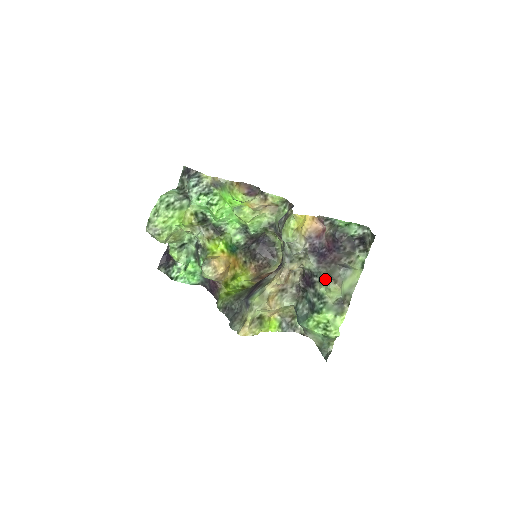
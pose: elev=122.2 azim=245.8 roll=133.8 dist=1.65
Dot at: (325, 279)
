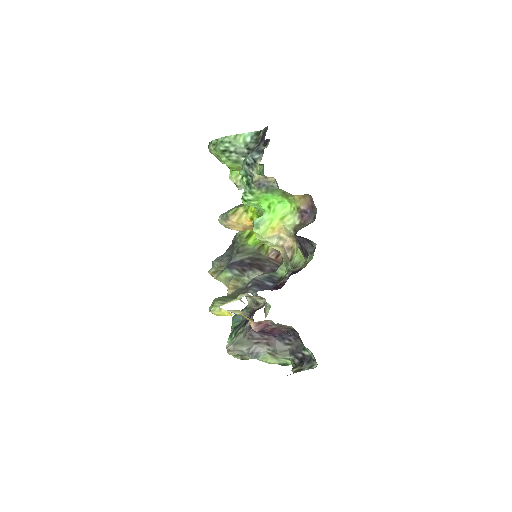
Dot at: (234, 339)
